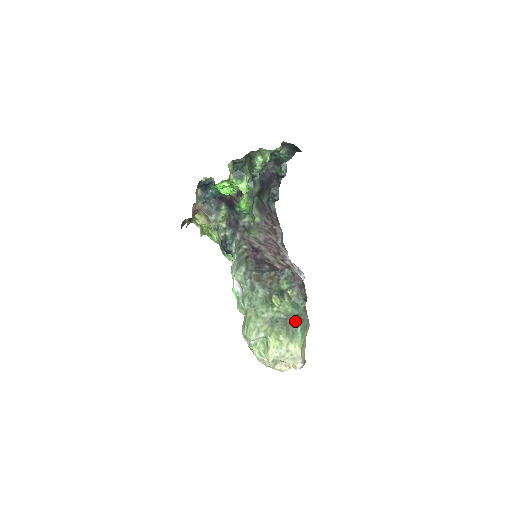
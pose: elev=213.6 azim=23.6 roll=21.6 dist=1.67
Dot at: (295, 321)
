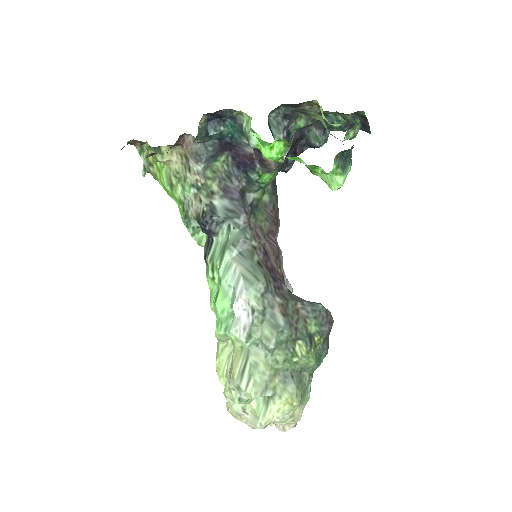
Dot at: (308, 375)
